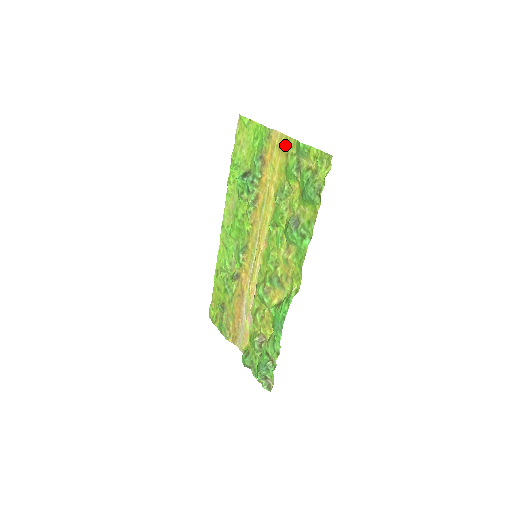
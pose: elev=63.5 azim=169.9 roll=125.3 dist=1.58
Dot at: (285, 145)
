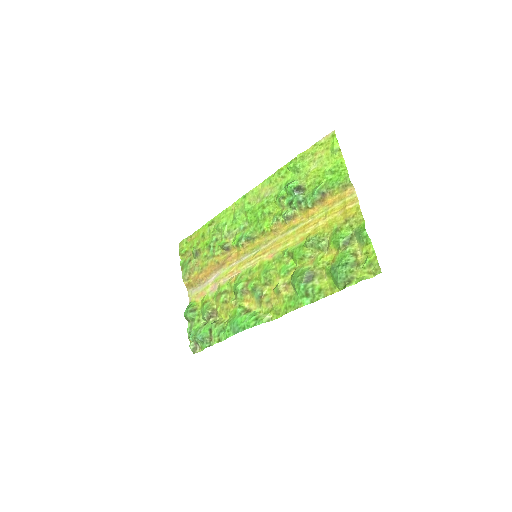
Dot at: (352, 212)
